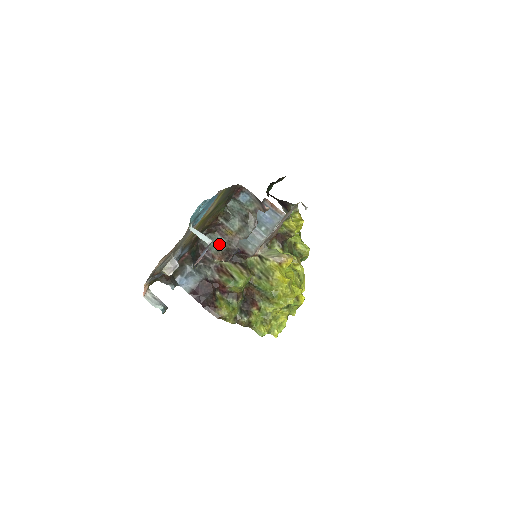
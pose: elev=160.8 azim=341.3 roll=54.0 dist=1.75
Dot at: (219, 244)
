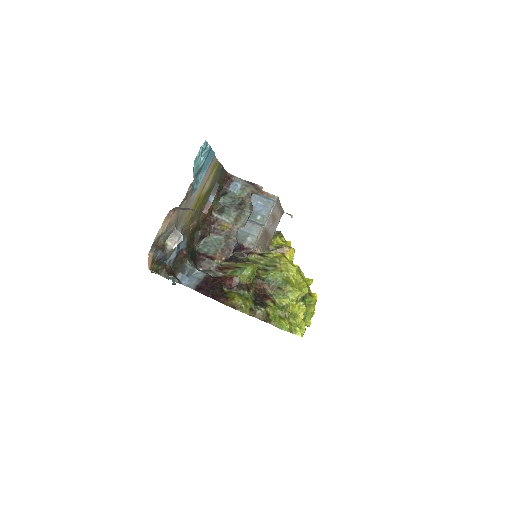
Dot at: (216, 243)
